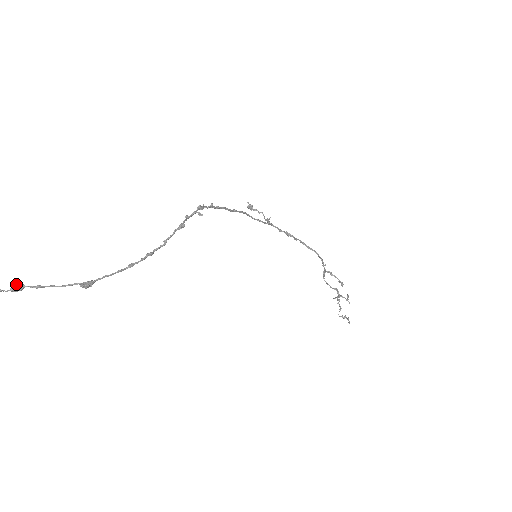
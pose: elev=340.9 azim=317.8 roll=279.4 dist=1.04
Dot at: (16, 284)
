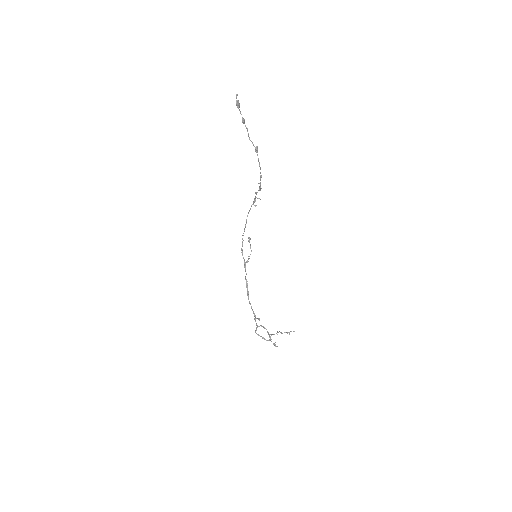
Dot at: (243, 120)
